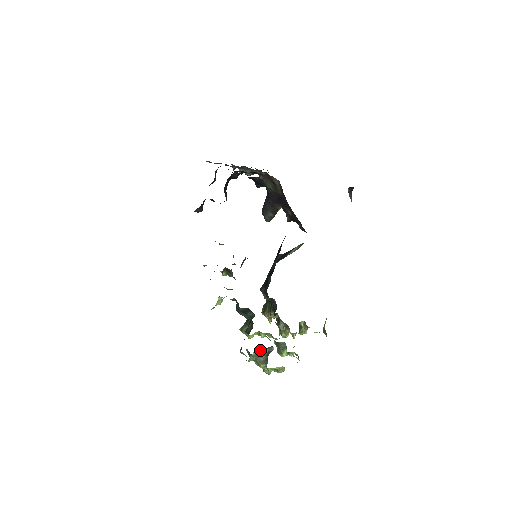
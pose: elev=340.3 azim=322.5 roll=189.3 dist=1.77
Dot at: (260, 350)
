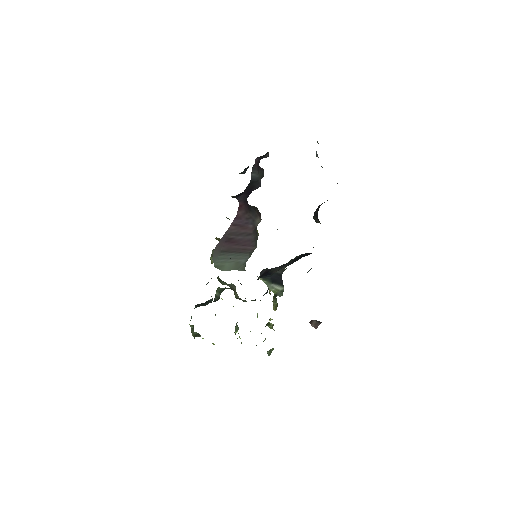
Dot at: occluded
